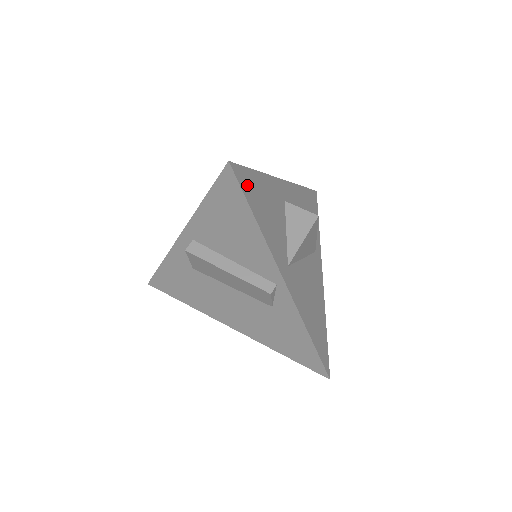
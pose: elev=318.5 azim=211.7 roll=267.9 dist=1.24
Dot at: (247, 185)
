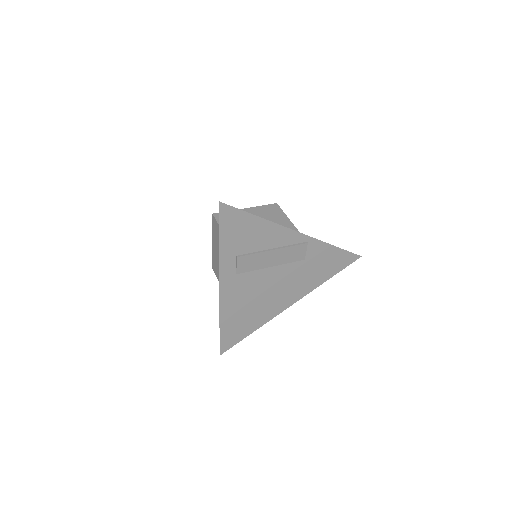
Dot at: occluded
